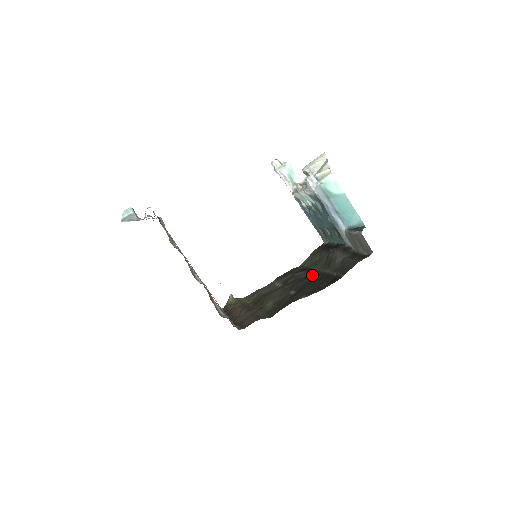
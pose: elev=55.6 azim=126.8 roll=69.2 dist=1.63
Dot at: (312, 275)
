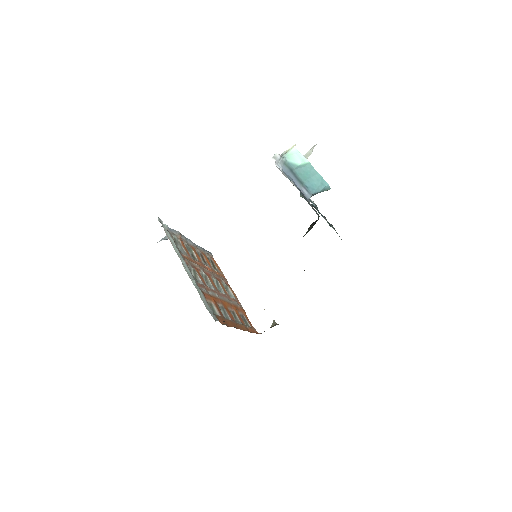
Dot at: occluded
